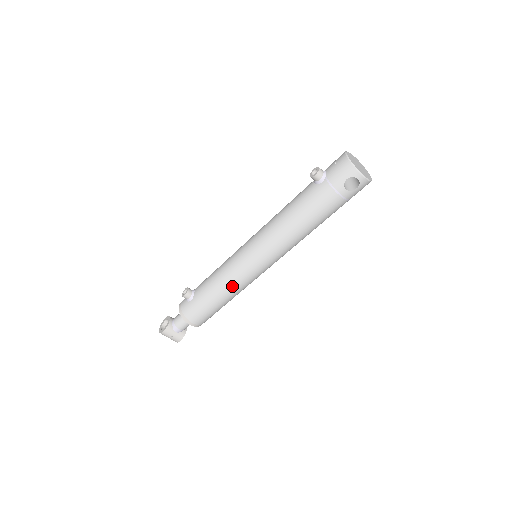
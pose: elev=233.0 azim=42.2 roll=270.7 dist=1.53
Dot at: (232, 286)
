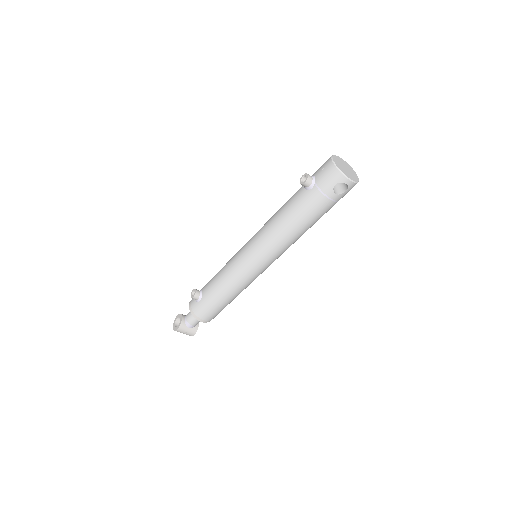
Dot at: (237, 286)
